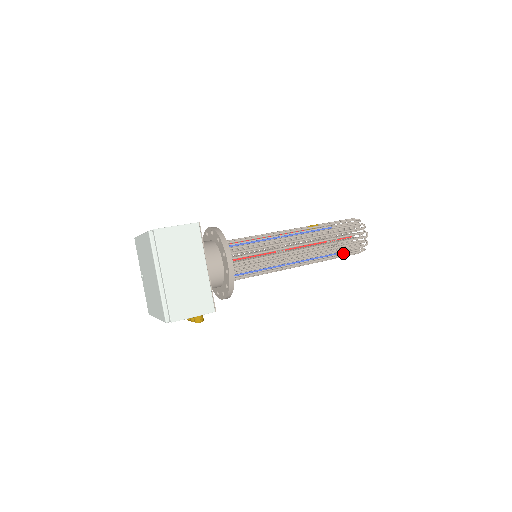
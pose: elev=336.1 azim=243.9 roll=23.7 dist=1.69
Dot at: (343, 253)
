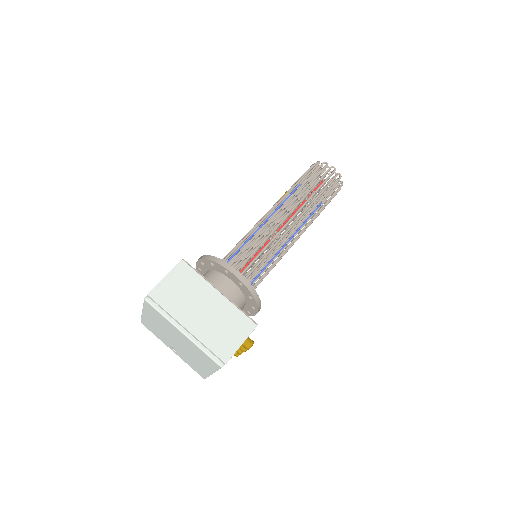
Dot at: (327, 198)
